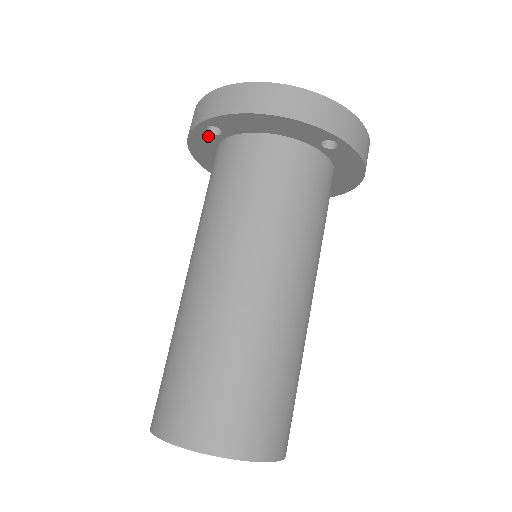
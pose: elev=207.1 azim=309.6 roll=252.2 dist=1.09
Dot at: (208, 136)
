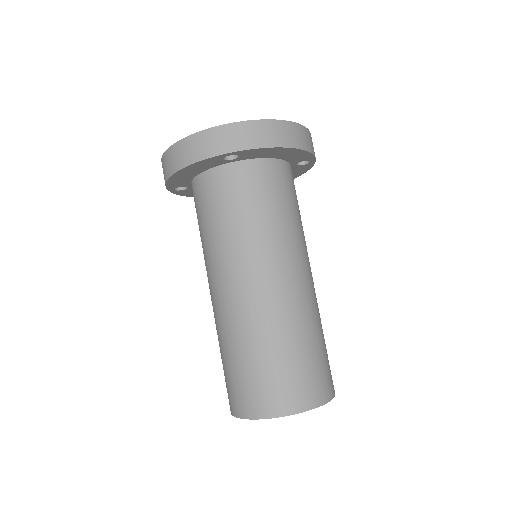
Dot at: (186, 191)
